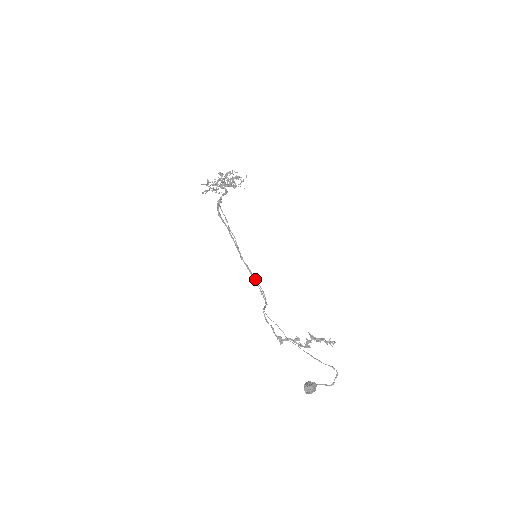
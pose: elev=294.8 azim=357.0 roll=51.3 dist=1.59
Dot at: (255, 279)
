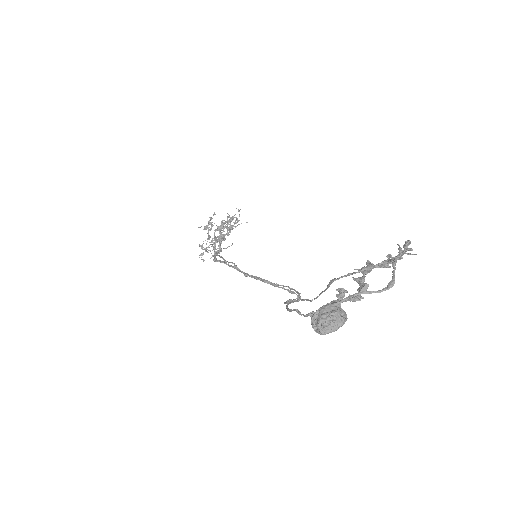
Dot at: (272, 283)
